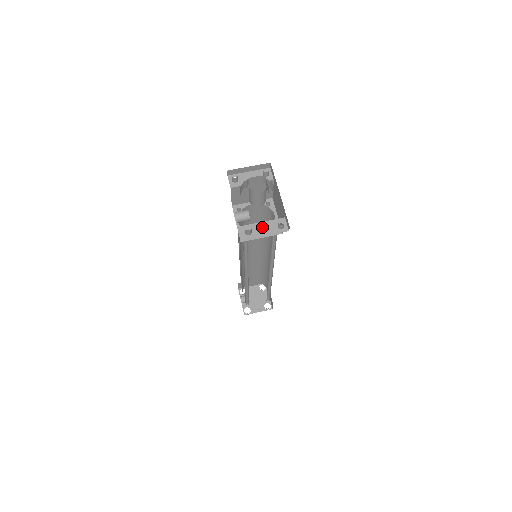
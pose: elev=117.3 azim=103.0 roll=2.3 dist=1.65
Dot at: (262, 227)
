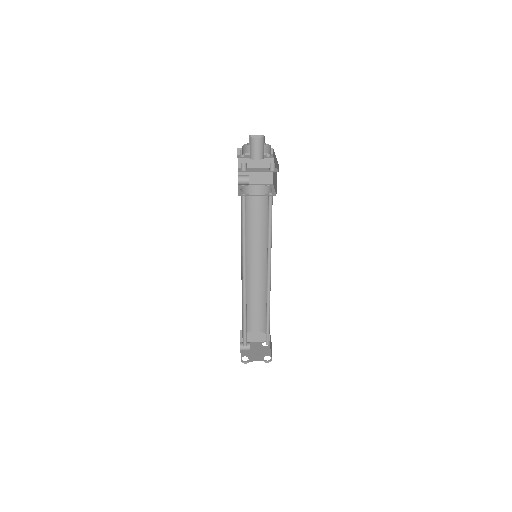
Dot at: (256, 169)
